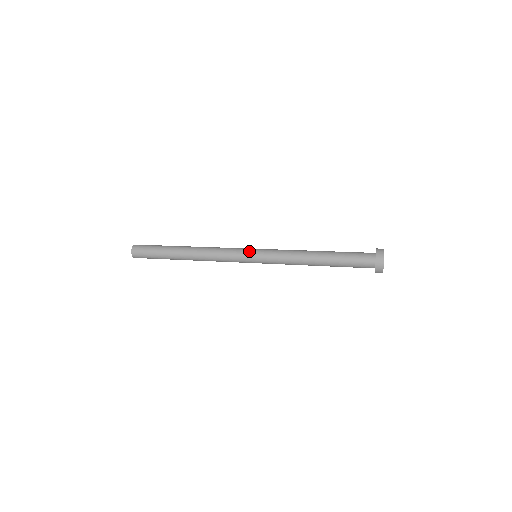
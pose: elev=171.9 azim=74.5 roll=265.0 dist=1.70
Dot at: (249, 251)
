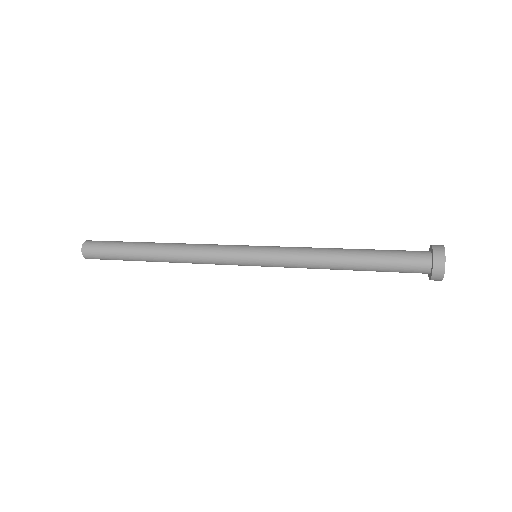
Dot at: (245, 256)
